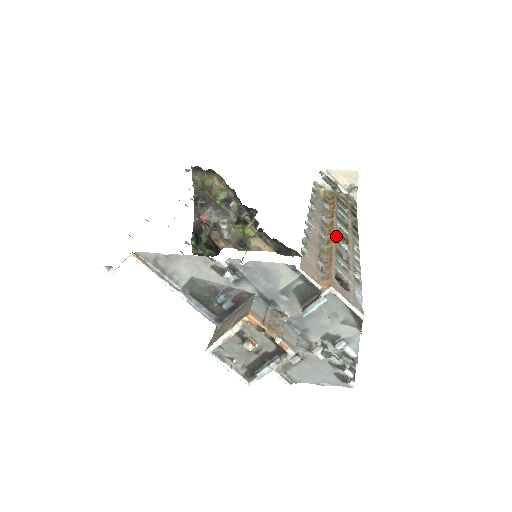
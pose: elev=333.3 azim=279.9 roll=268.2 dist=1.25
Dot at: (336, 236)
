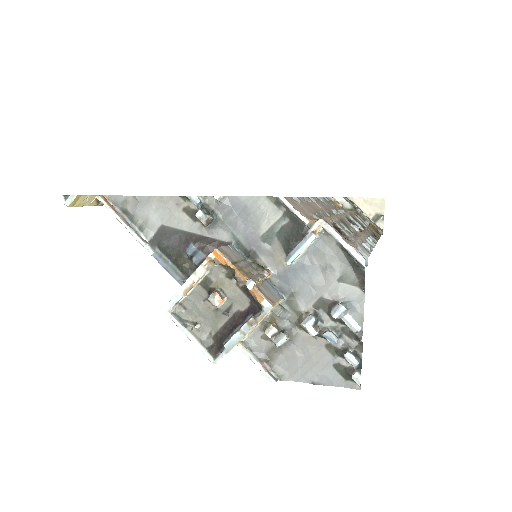
Dot at: (344, 217)
